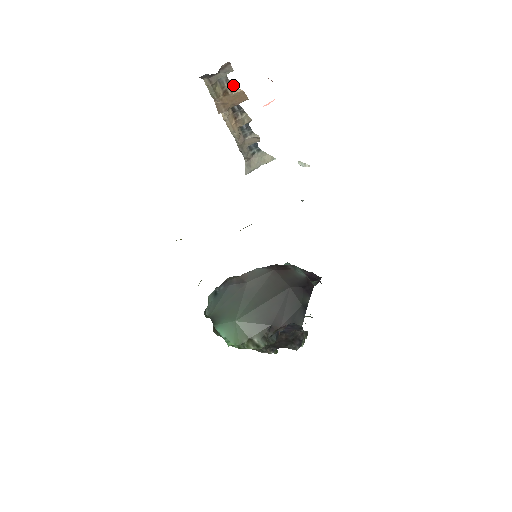
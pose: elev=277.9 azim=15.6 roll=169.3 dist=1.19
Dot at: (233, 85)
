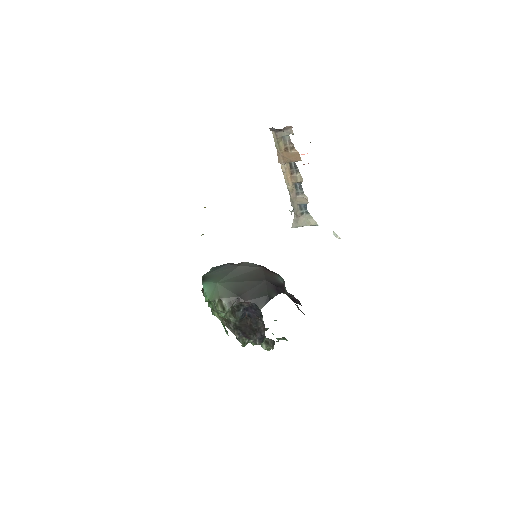
Dot at: (293, 146)
